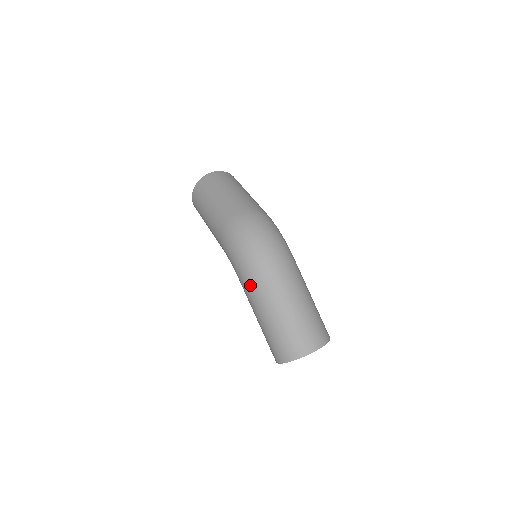
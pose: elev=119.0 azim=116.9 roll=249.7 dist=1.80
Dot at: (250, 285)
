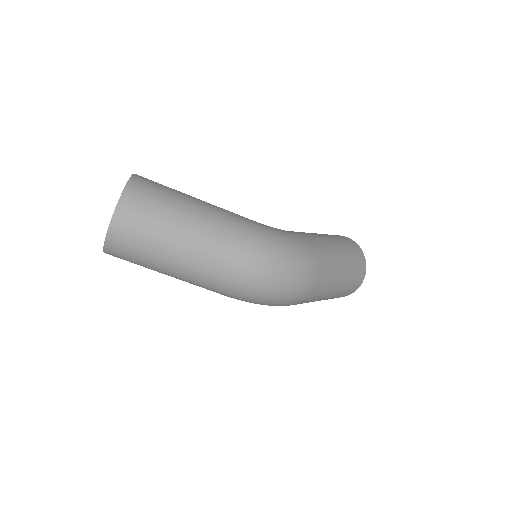
Dot at: occluded
